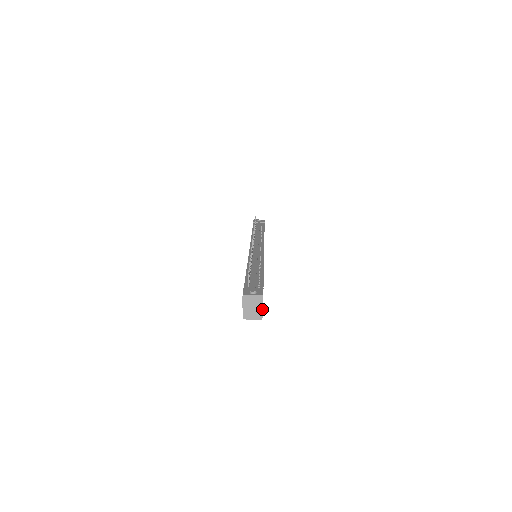
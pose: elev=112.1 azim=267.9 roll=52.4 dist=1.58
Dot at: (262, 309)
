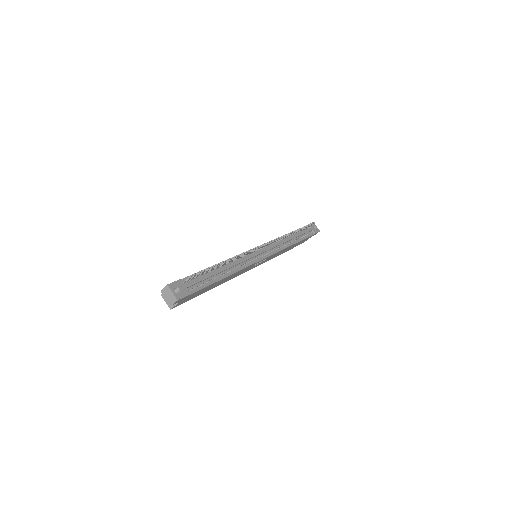
Dot at: (176, 304)
